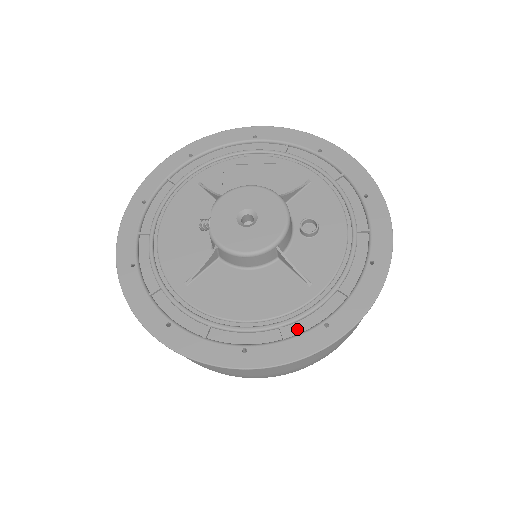
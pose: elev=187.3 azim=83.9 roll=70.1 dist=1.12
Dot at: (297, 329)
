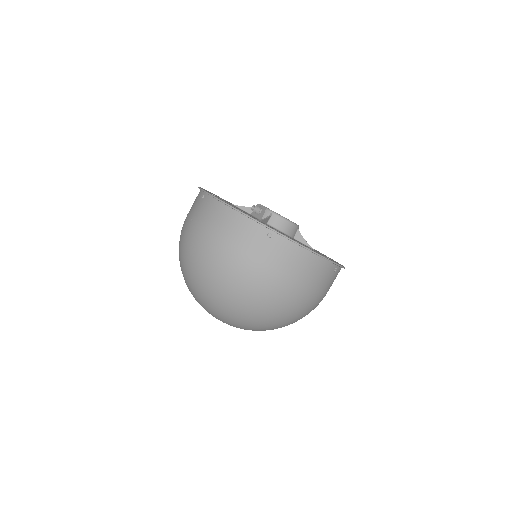
Dot at: occluded
